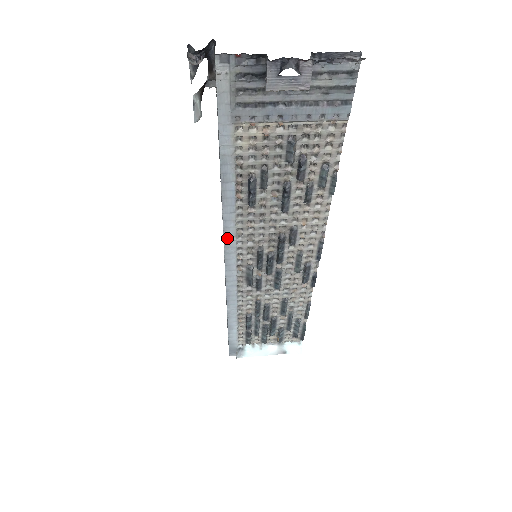
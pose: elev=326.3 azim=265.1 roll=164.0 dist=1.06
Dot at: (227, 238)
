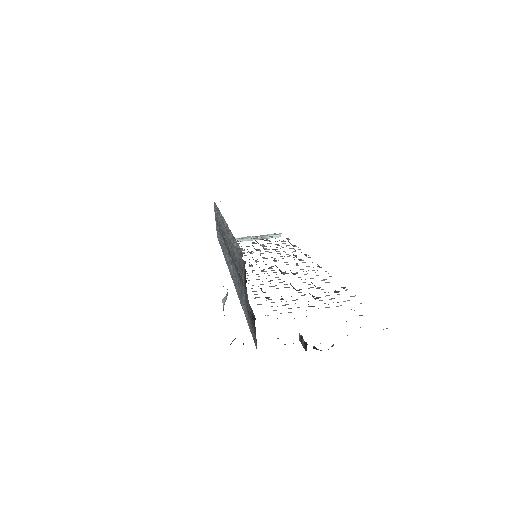
Dot at: occluded
